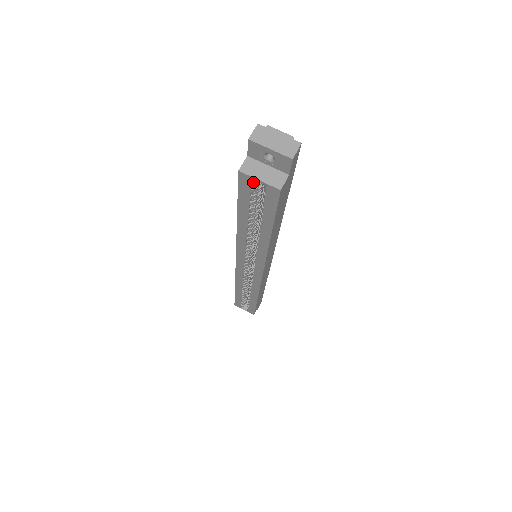
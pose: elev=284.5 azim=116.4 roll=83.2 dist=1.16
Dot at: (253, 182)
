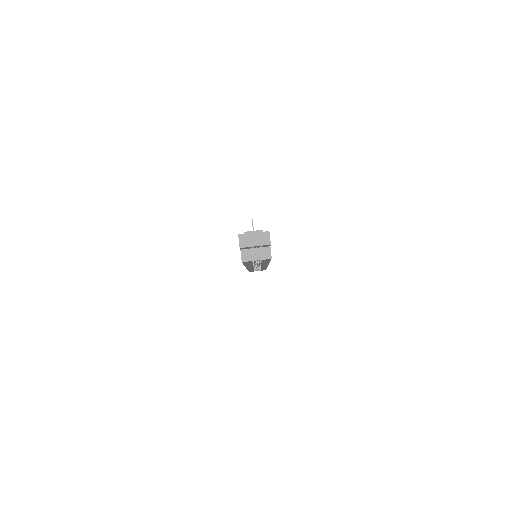
Dot at: (252, 260)
